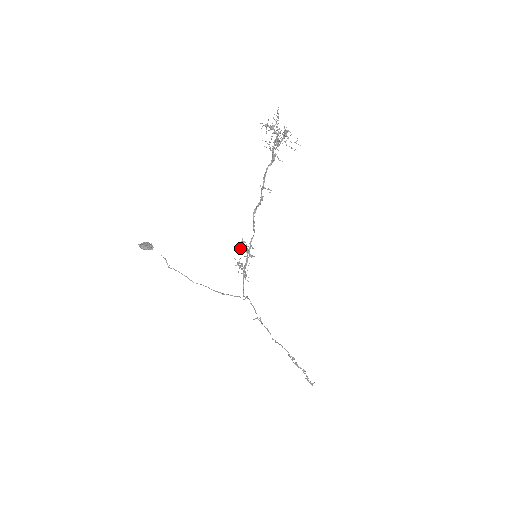
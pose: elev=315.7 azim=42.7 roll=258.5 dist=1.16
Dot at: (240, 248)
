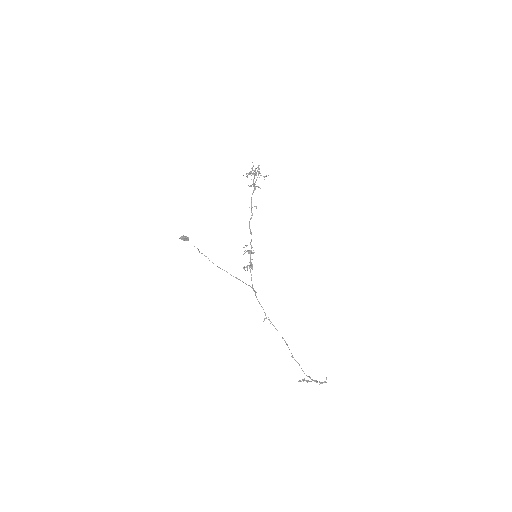
Dot at: occluded
